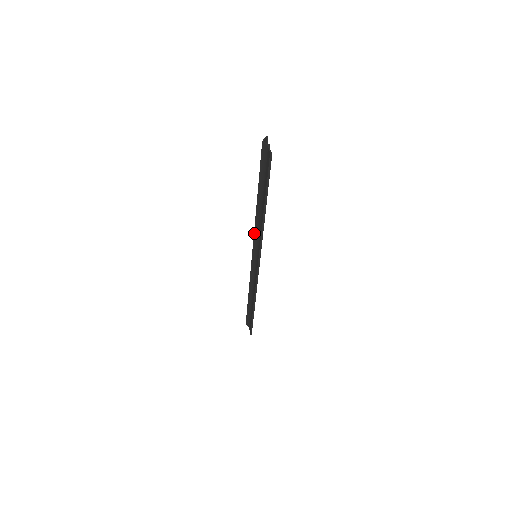
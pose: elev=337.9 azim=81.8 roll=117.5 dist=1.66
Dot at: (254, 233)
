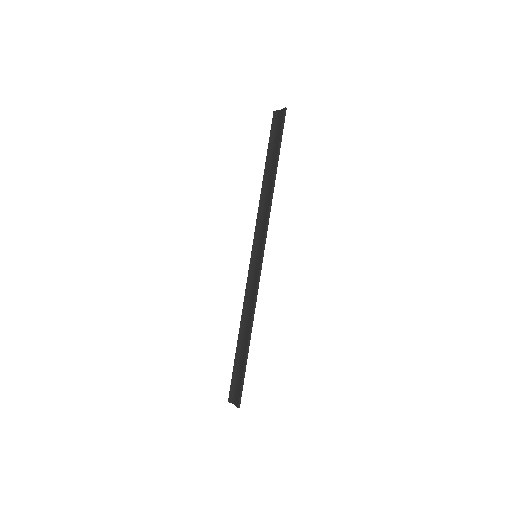
Dot at: (256, 222)
